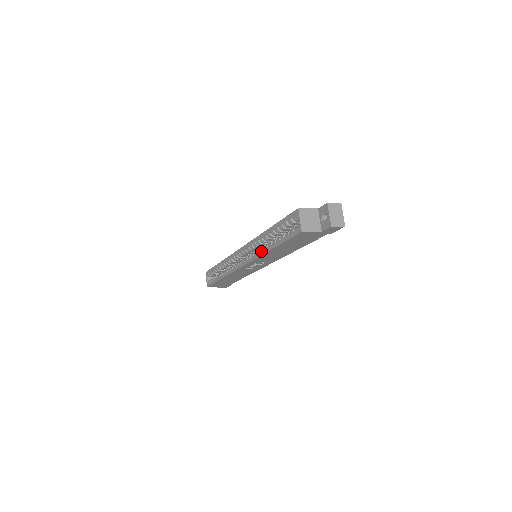
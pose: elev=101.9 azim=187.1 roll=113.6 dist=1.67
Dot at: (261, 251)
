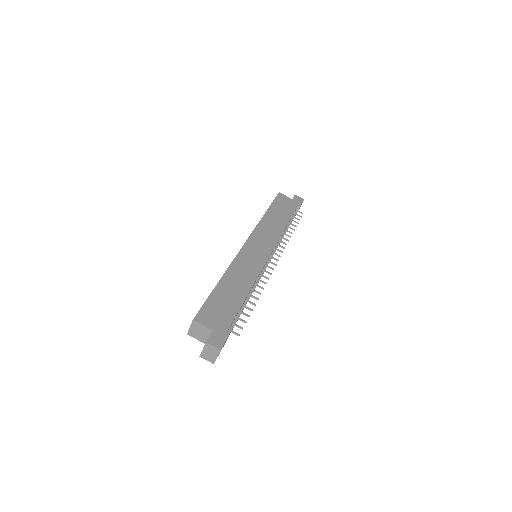
Dot at: occluded
